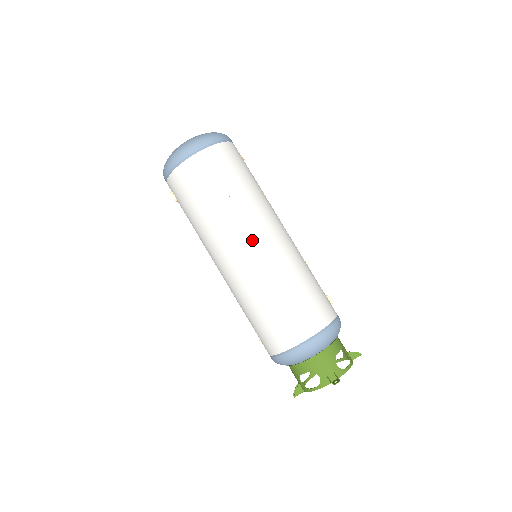
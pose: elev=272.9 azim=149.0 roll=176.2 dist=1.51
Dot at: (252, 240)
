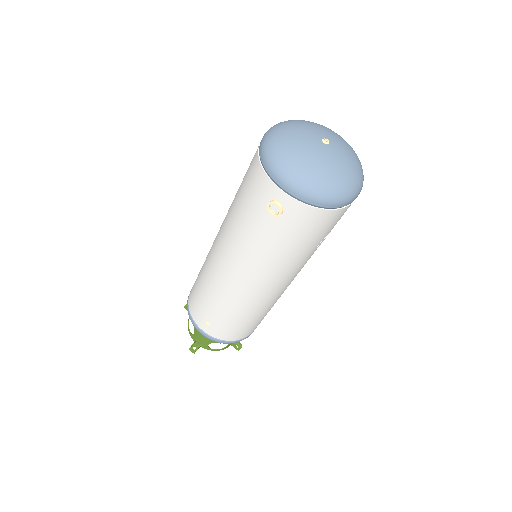
Dot at: occluded
